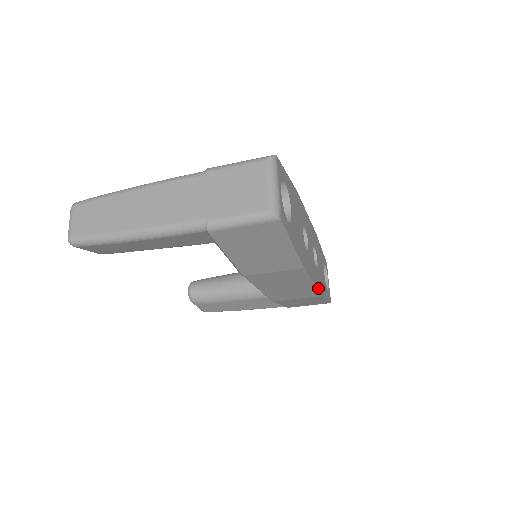
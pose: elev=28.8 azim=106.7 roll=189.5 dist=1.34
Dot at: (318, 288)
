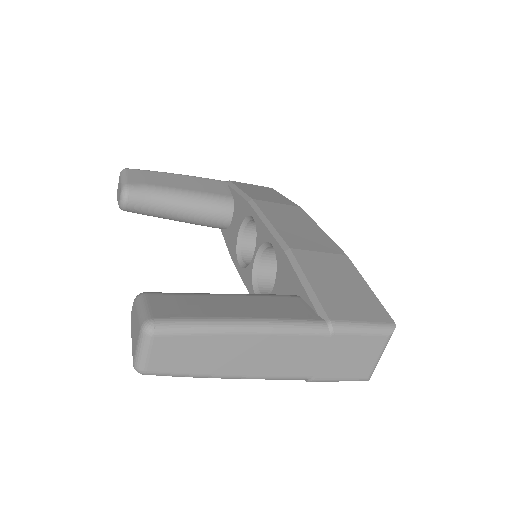
Dot at: occluded
